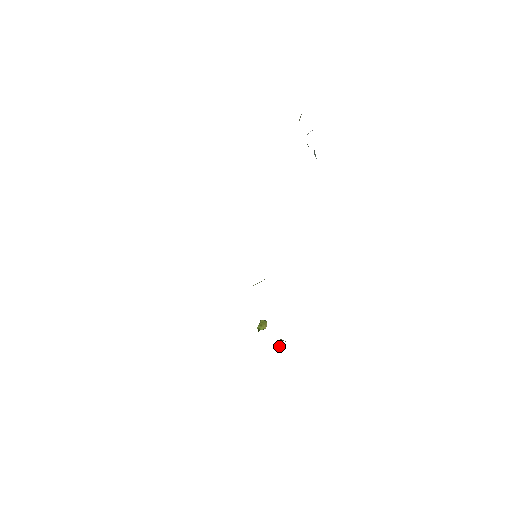
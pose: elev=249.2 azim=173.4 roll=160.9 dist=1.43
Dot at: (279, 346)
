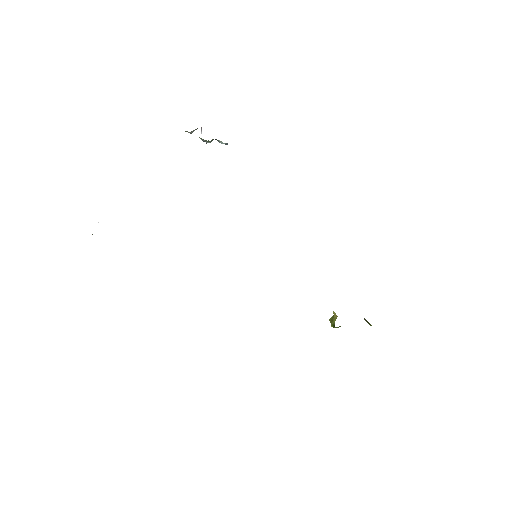
Dot at: (369, 324)
